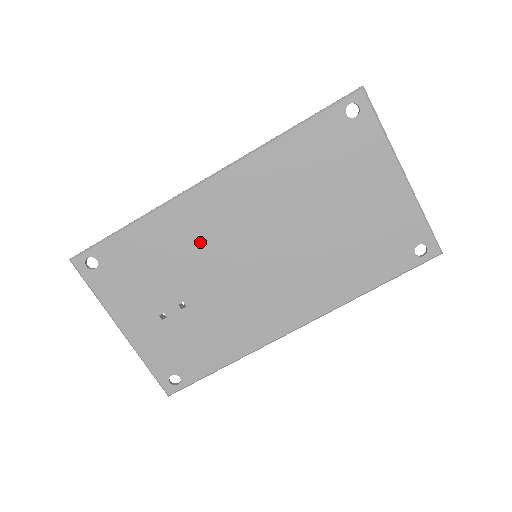
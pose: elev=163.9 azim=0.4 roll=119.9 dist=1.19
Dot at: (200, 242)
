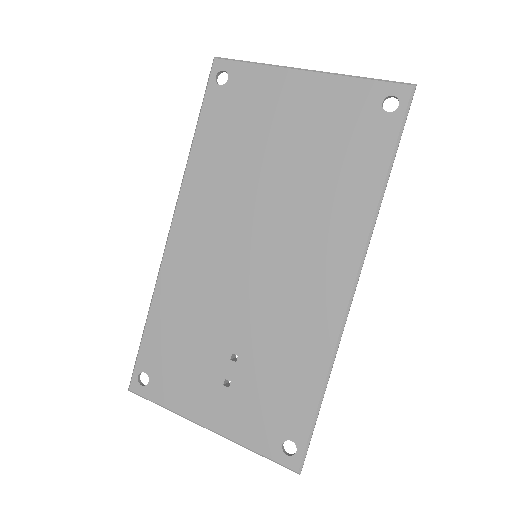
Dot at: (203, 286)
